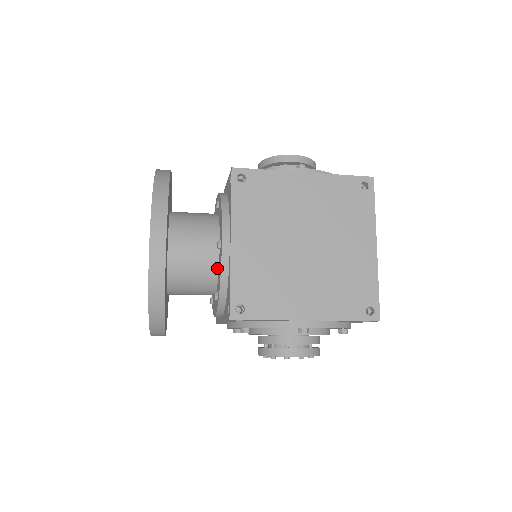
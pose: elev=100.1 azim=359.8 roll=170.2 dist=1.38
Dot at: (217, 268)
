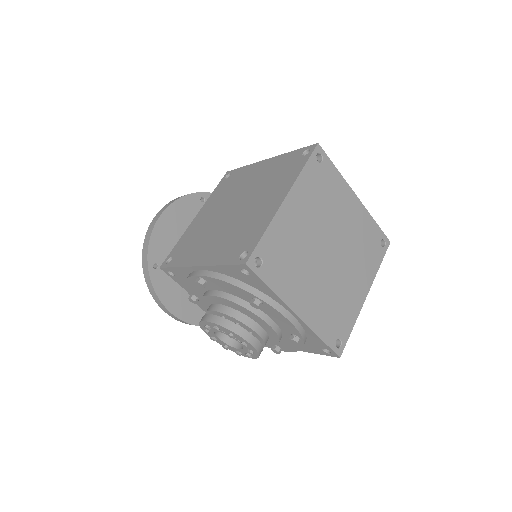
Dot at: occluded
